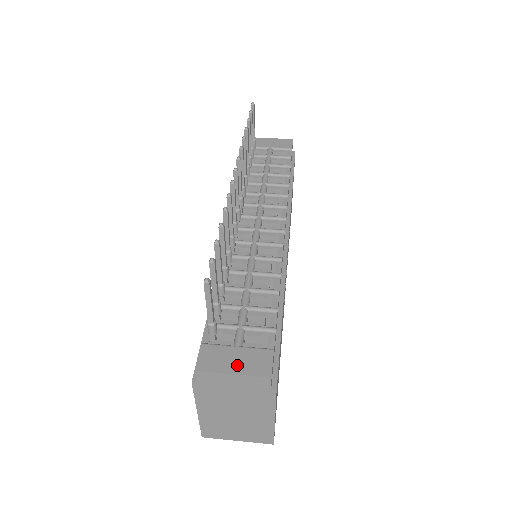
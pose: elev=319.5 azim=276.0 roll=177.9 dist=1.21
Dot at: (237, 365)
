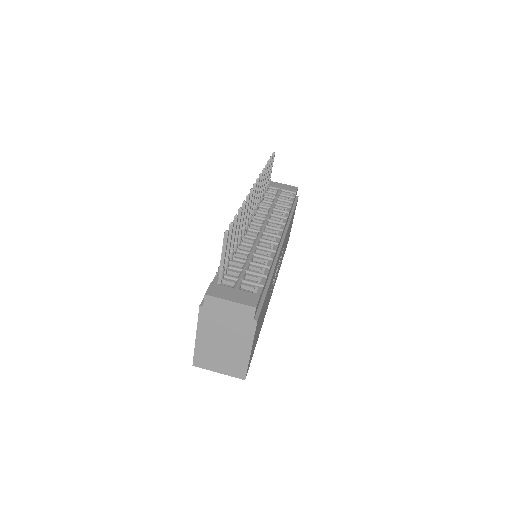
Dot at: (234, 297)
